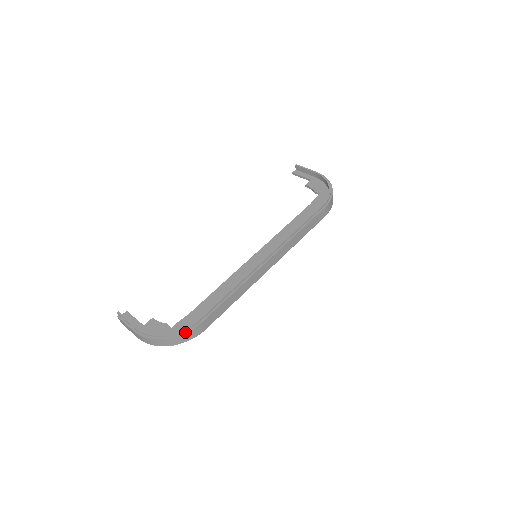
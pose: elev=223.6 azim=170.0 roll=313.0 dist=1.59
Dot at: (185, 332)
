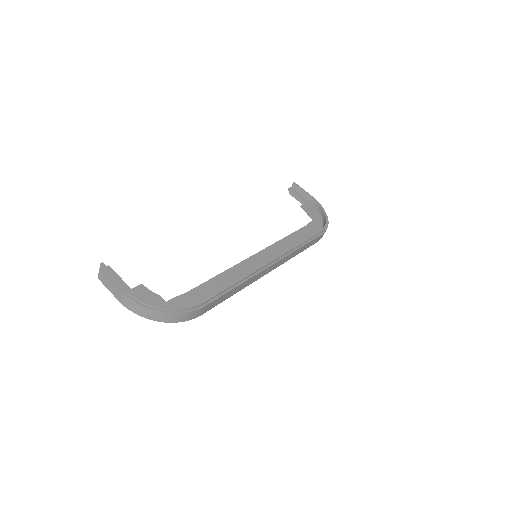
Dot at: (186, 311)
